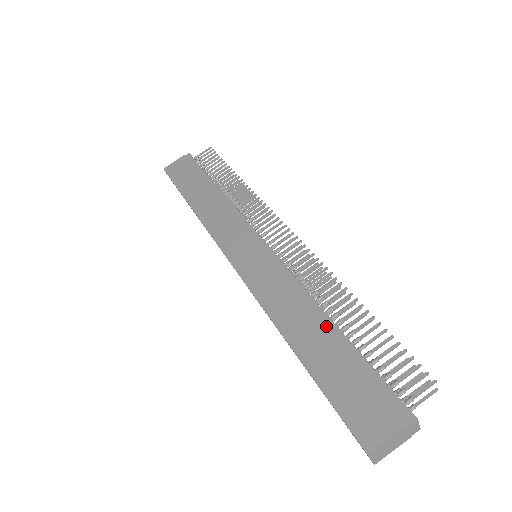
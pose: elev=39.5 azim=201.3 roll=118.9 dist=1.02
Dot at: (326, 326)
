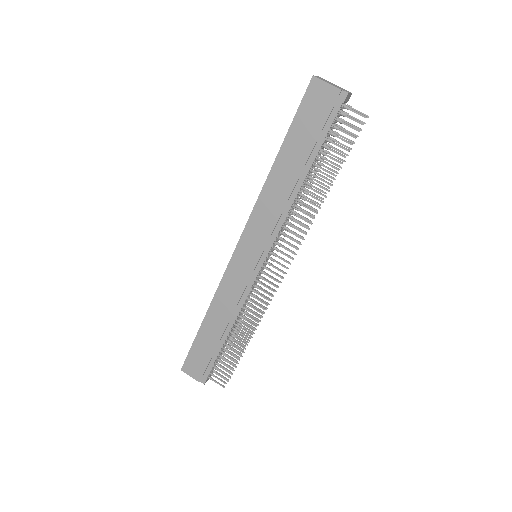
Dot at: (222, 335)
